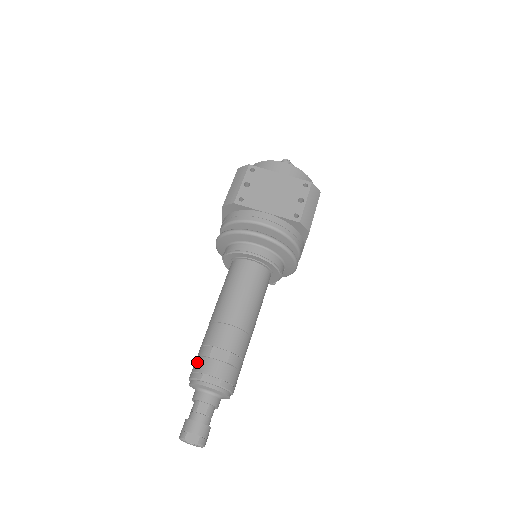
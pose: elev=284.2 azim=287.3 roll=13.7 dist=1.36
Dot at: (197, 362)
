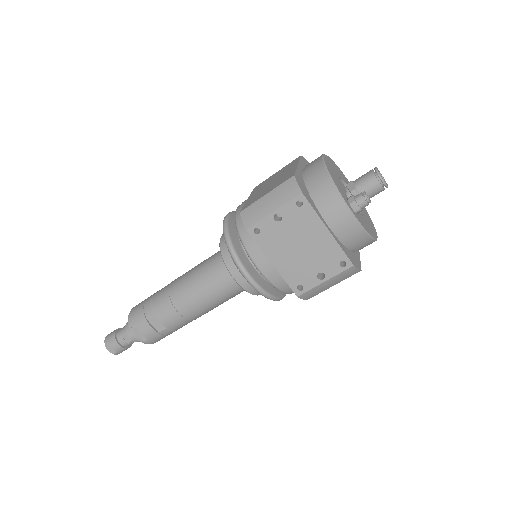
Dot at: (139, 311)
